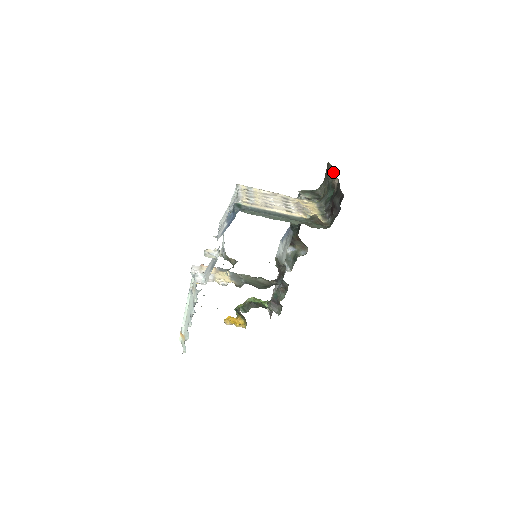
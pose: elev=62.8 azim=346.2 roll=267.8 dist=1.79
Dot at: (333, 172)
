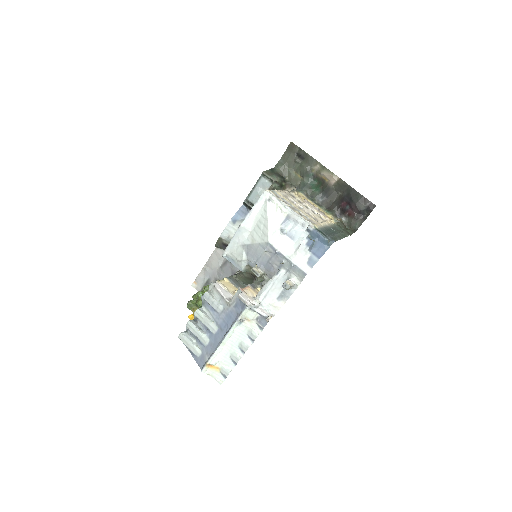
Dot at: (312, 160)
